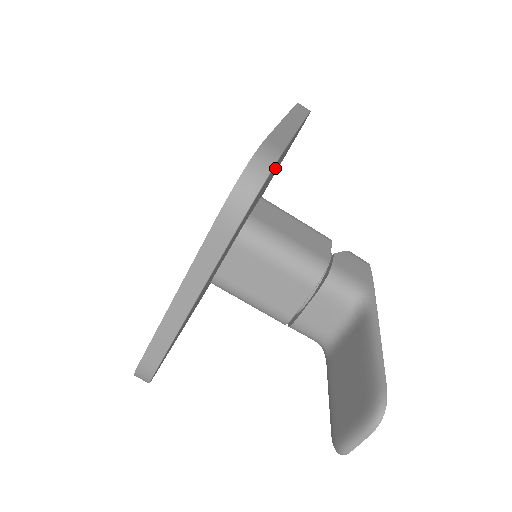
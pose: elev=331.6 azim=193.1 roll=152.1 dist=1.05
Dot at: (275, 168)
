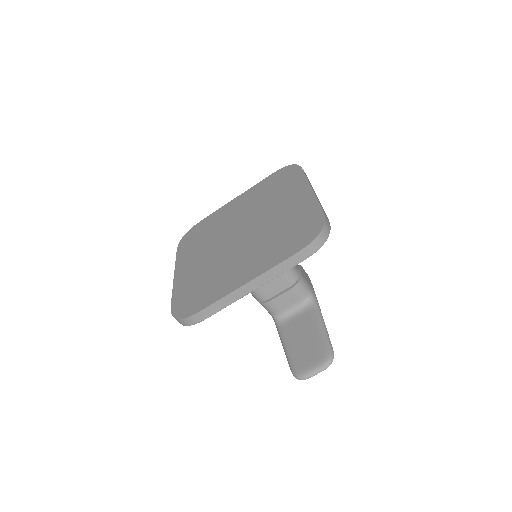
Dot at: occluded
